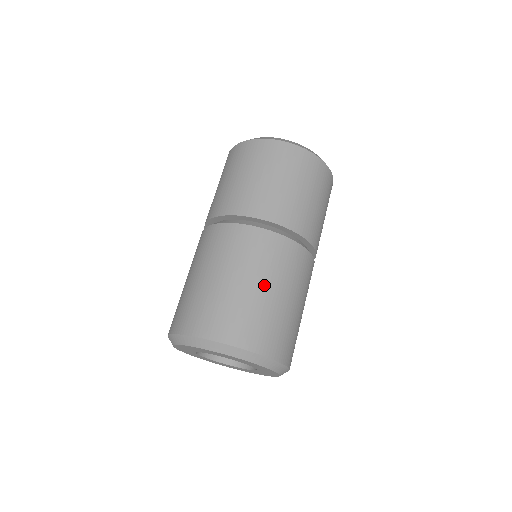
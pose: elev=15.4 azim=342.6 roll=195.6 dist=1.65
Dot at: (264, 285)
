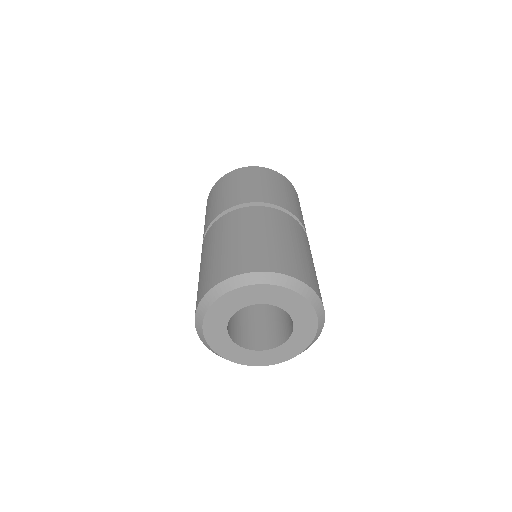
Dot at: occluded
